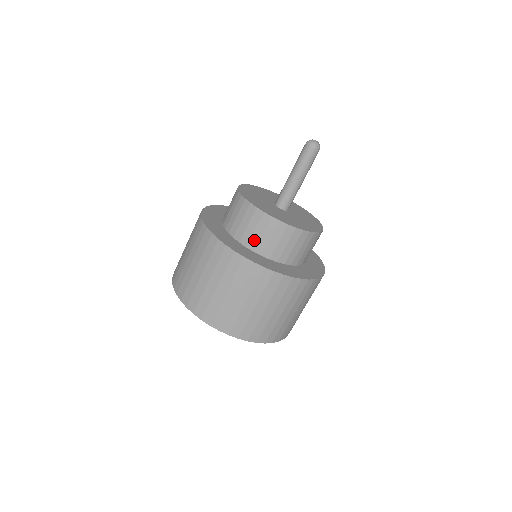
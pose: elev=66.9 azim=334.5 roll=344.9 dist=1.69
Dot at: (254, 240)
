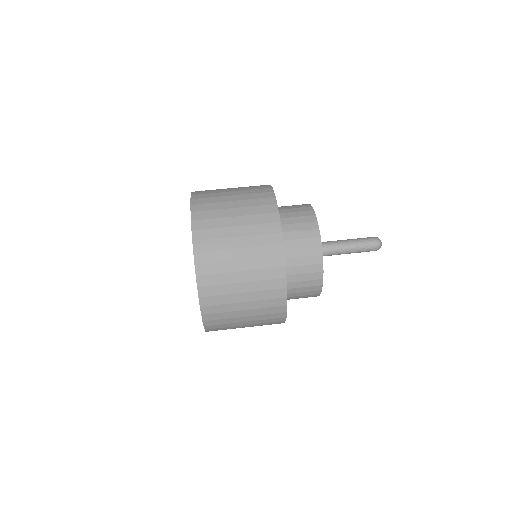
Dot at: occluded
